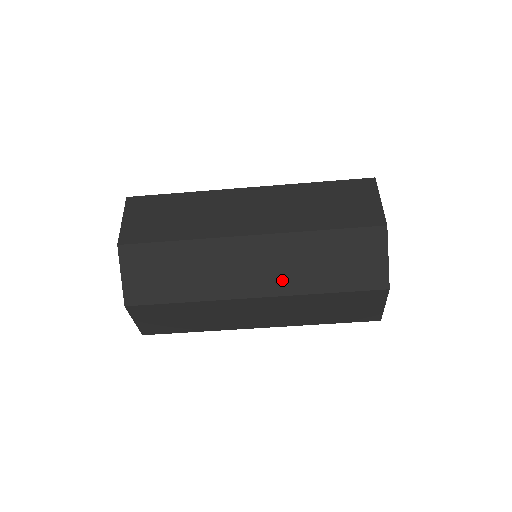
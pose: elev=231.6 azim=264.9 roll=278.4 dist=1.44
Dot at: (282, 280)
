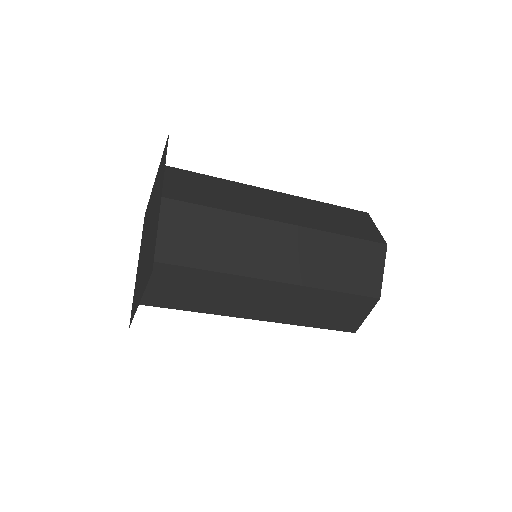
Dot at: (284, 314)
